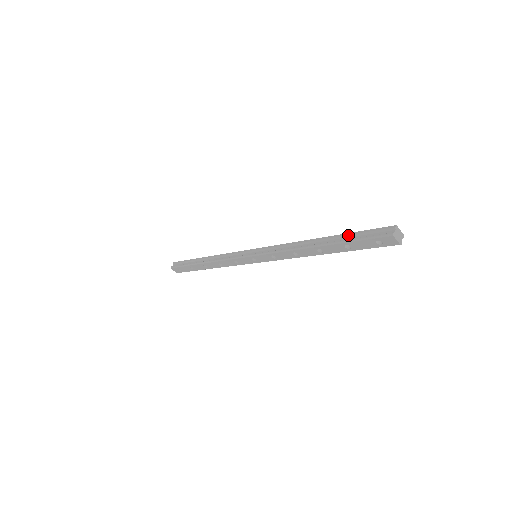
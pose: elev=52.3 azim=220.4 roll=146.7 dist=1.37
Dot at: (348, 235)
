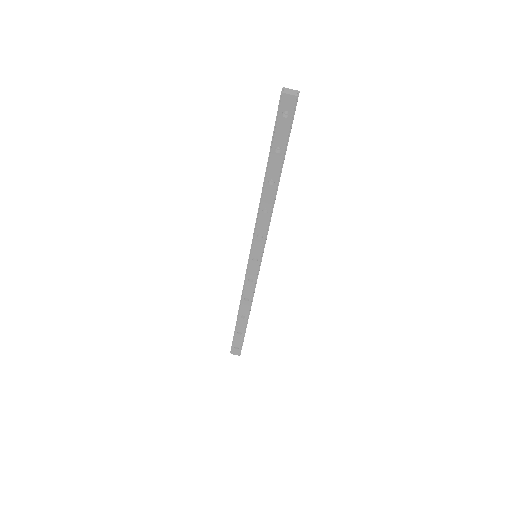
Dot at: (271, 142)
